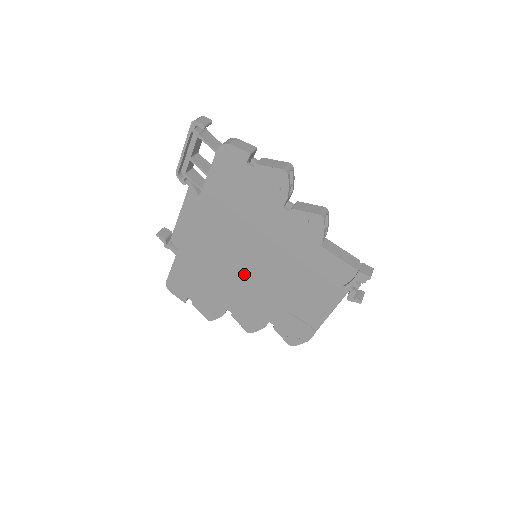
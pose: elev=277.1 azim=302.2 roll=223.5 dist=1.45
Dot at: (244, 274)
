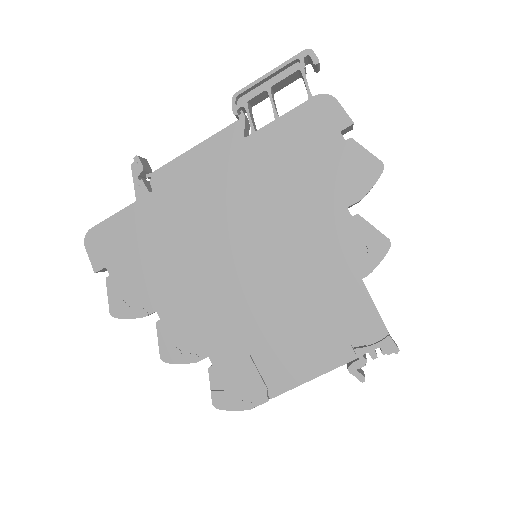
Dot at: (225, 270)
